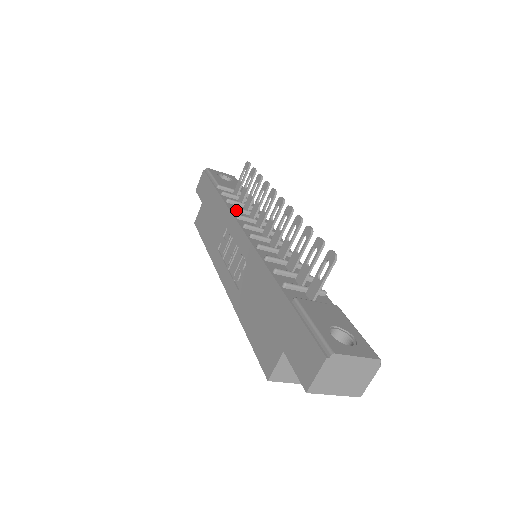
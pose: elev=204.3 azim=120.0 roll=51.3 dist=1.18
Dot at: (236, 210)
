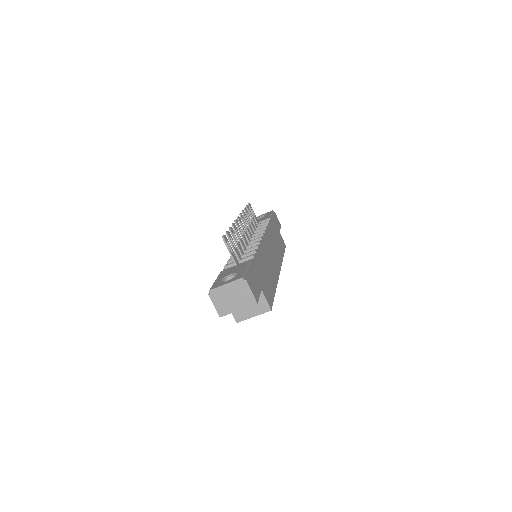
Dot at: occluded
